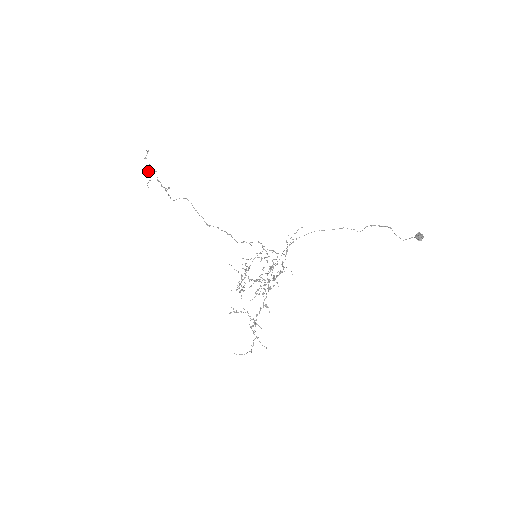
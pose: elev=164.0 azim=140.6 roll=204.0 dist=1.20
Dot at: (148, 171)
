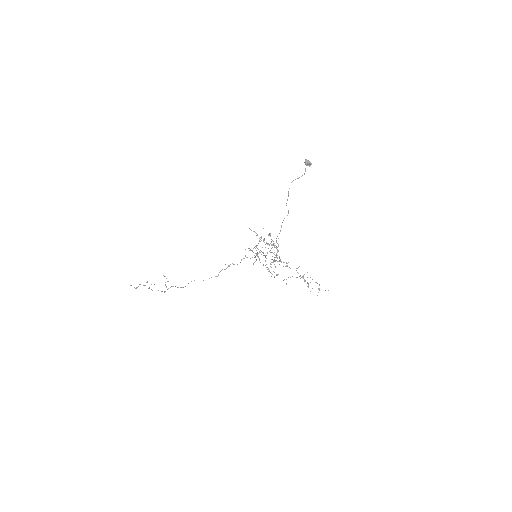
Dot at: occluded
